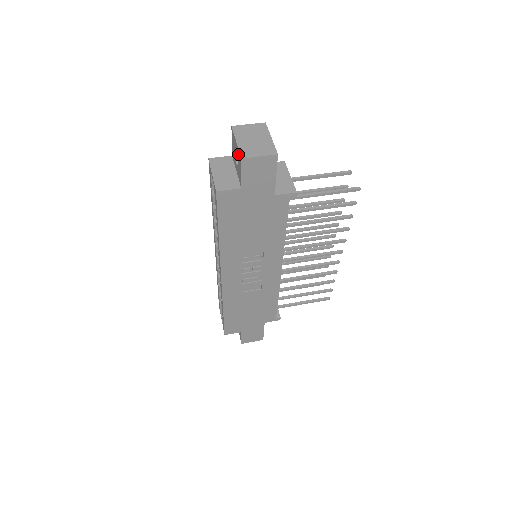
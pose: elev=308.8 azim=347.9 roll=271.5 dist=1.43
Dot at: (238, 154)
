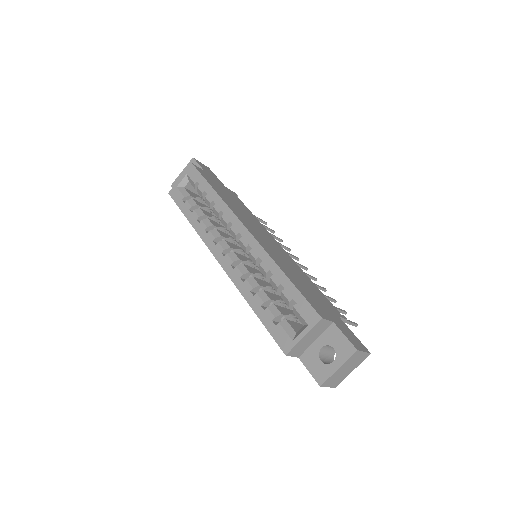
Dot at: (326, 372)
